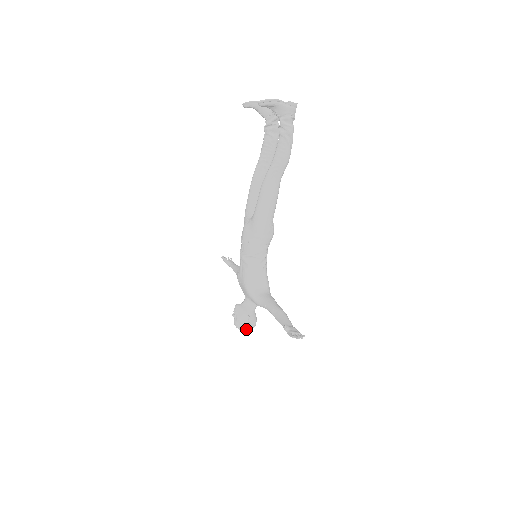
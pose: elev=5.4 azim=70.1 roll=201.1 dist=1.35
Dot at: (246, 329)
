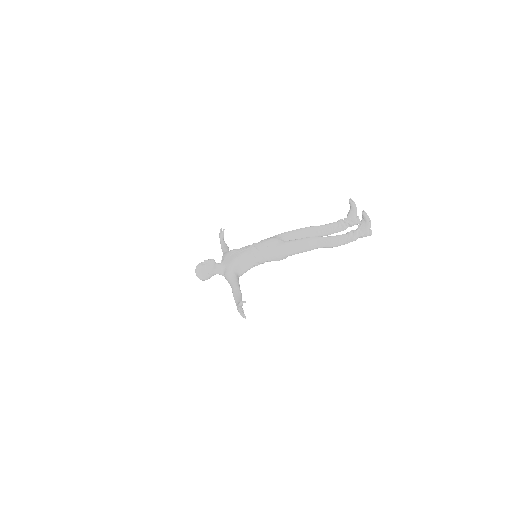
Dot at: (200, 275)
